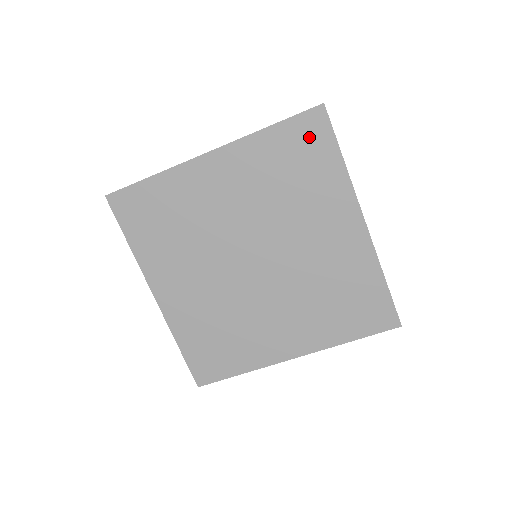
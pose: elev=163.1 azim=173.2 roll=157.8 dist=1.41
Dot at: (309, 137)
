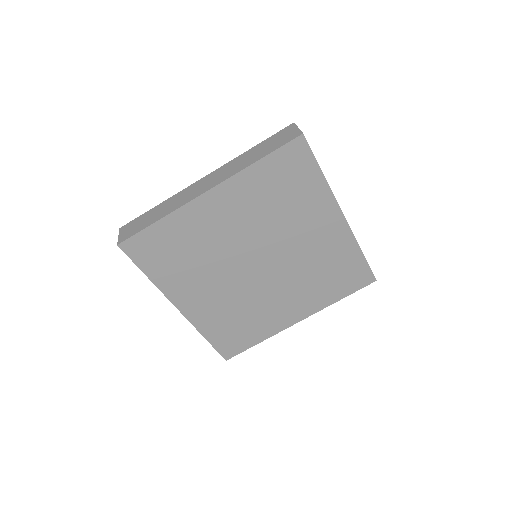
Dot at: (293, 163)
